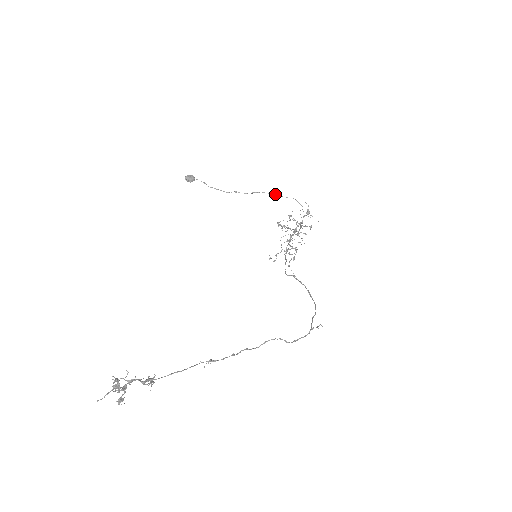
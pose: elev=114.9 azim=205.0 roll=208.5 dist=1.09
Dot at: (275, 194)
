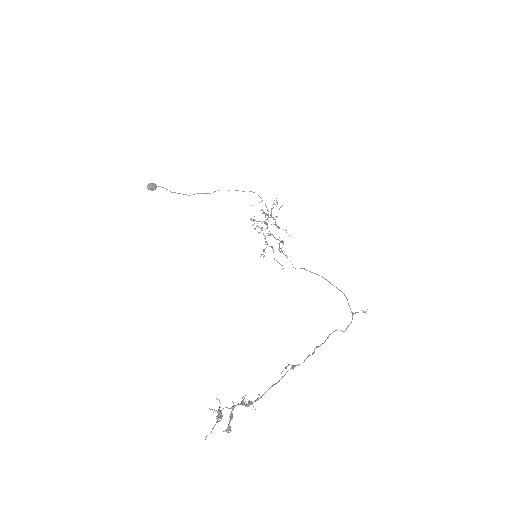
Dot at: occluded
